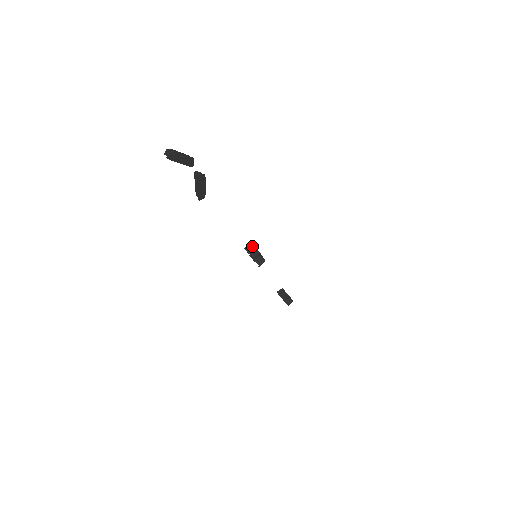
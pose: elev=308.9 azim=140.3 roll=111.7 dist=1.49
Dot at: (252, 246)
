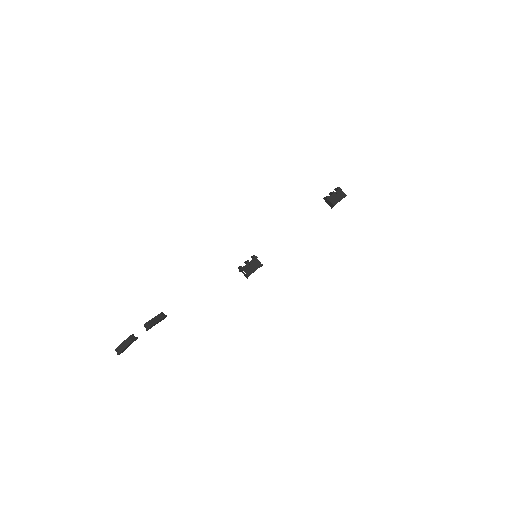
Dot at: (241, 271)
